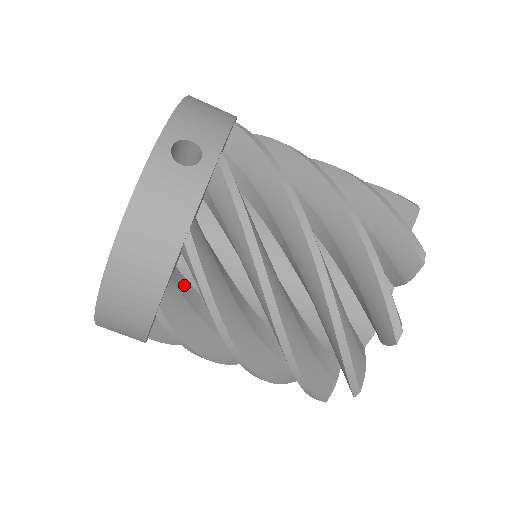
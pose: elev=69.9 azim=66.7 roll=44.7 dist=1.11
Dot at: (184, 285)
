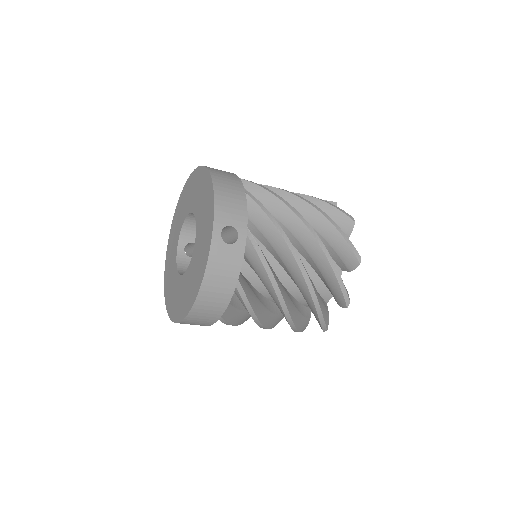
Dot at: occluded
